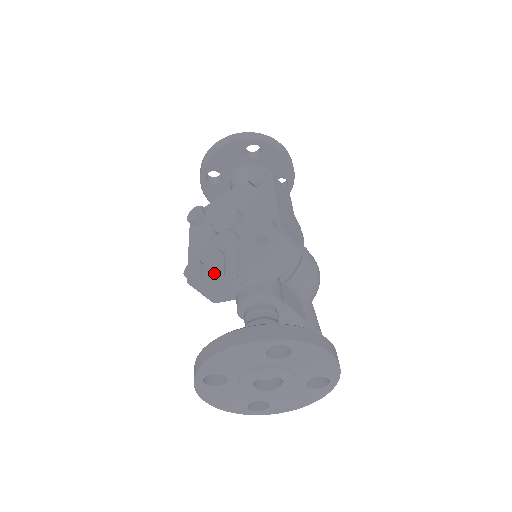
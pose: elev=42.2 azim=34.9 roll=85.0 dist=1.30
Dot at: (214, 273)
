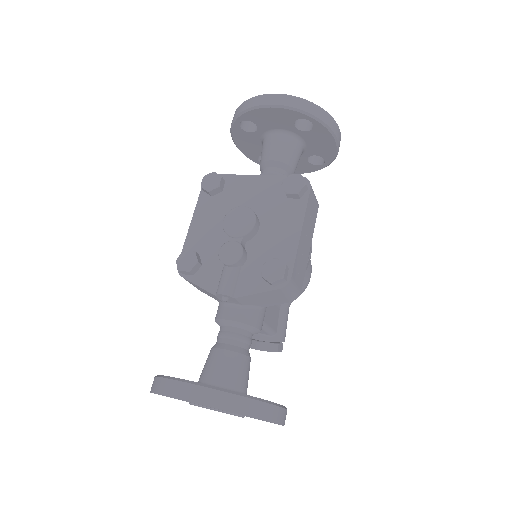
Dot at: (207, 280)
